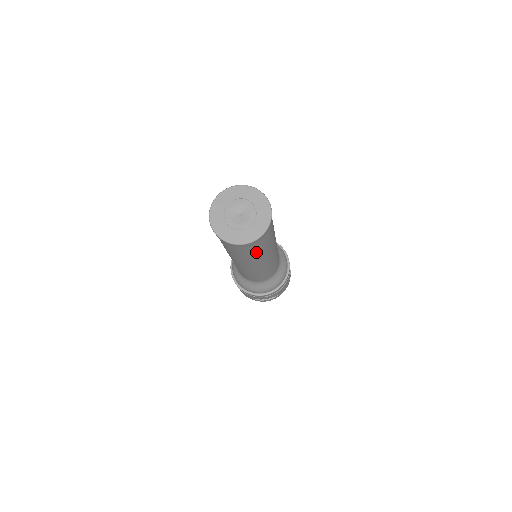
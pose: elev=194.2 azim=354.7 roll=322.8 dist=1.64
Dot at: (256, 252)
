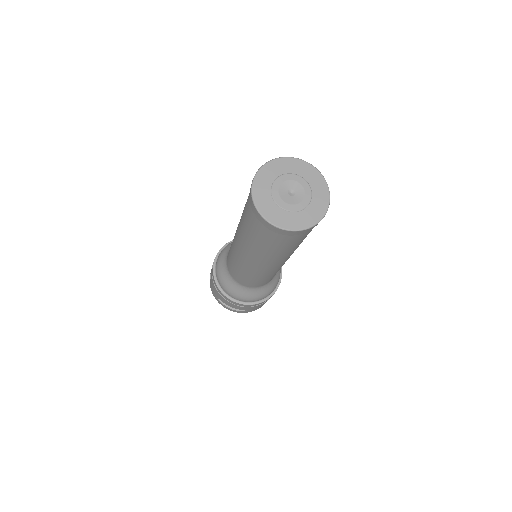
Dot at: occluded
